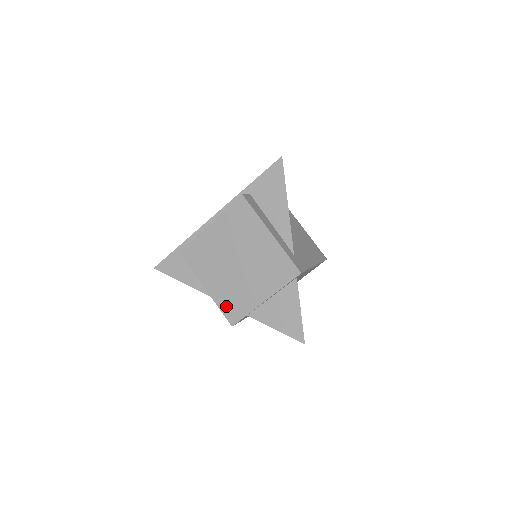
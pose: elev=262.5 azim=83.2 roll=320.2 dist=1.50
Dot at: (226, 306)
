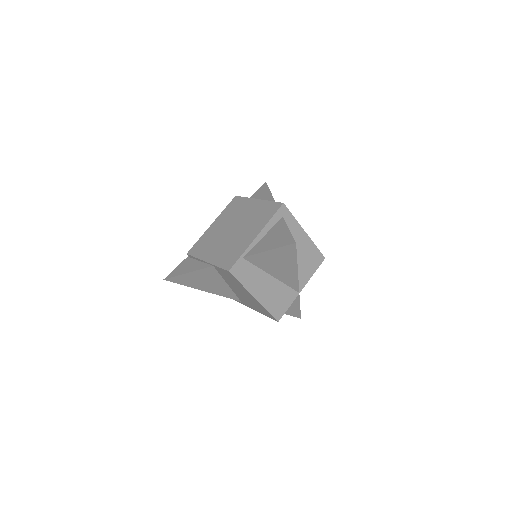
Dot at: (223, 261)
